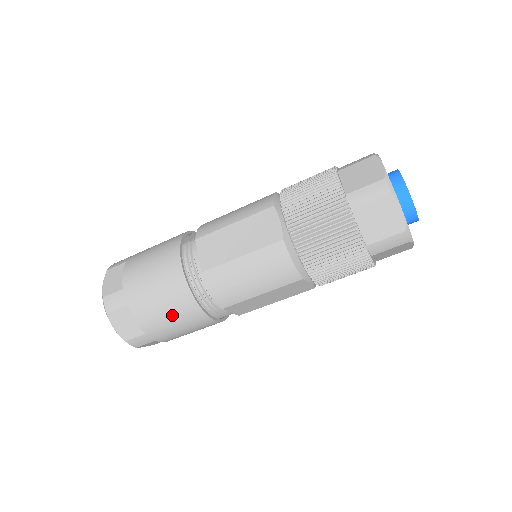
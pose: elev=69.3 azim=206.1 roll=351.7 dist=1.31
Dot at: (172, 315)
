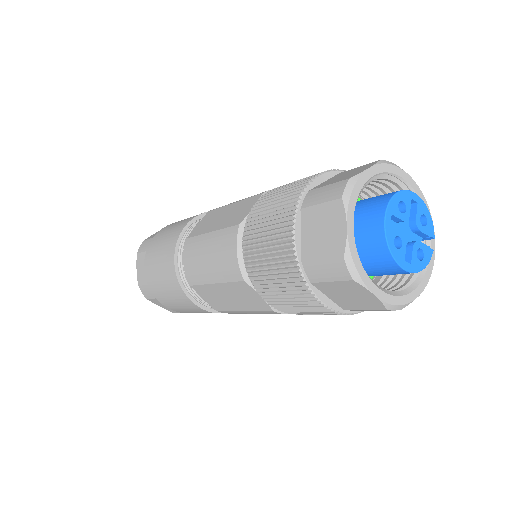
Dot at: (161, 273)
